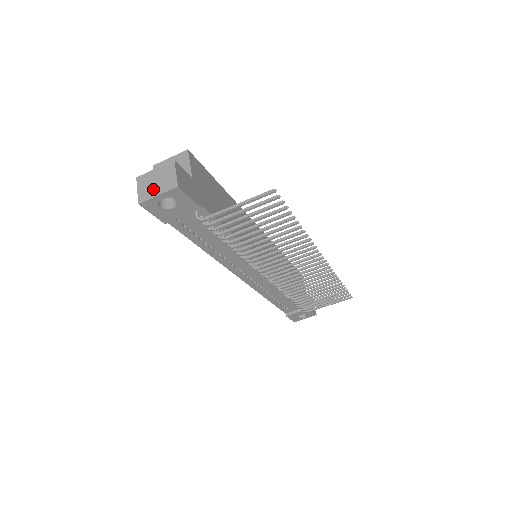
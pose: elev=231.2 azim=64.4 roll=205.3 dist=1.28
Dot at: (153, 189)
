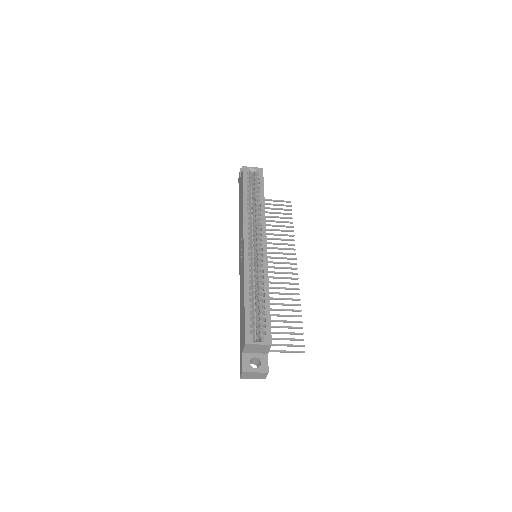
Dot at: (251, 377)
